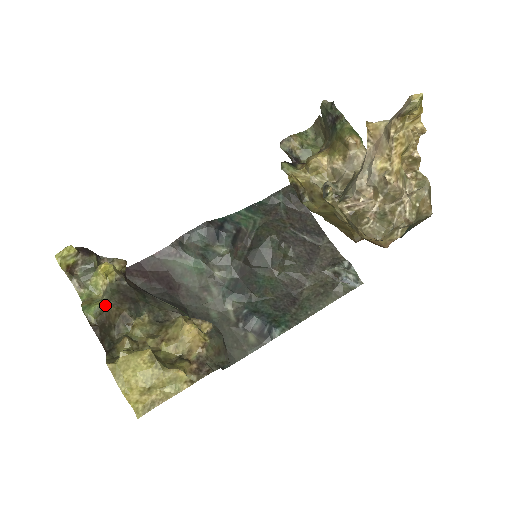
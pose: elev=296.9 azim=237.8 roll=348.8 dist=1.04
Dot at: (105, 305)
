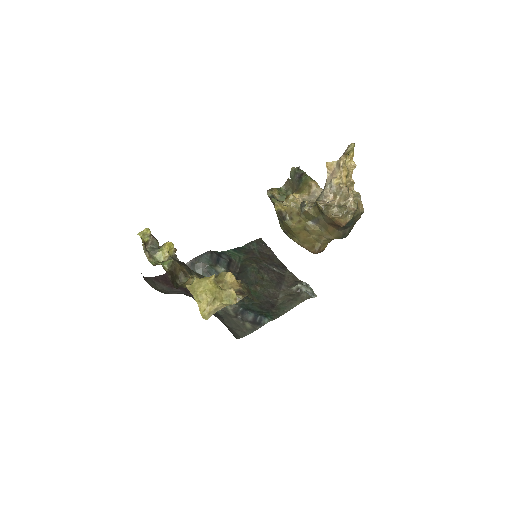
Dot at: (174, 261)
